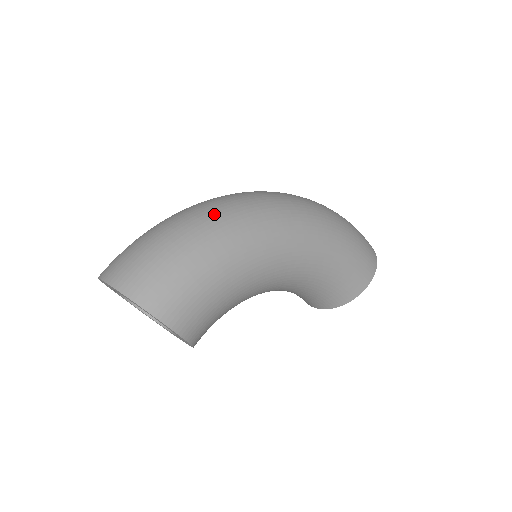
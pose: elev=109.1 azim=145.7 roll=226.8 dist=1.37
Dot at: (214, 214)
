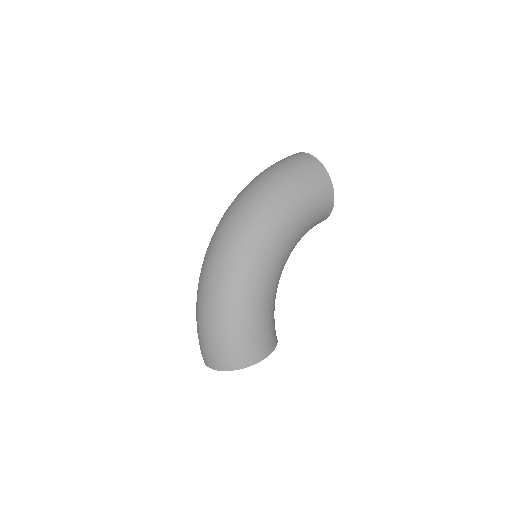
Dot at: (217, 291)
